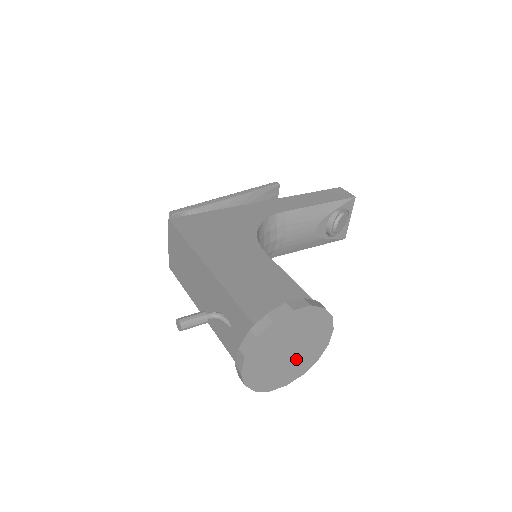
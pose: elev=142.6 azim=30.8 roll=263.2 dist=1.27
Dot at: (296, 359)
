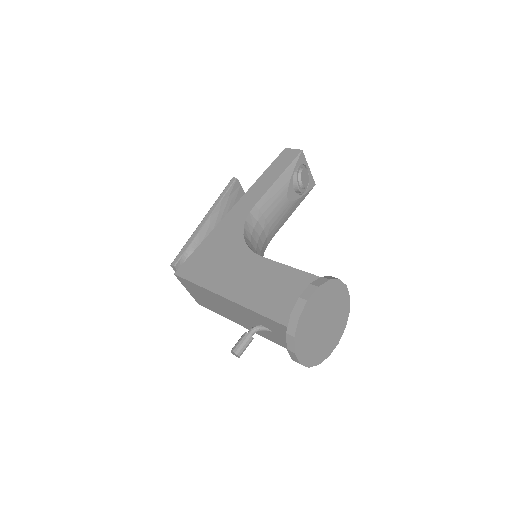
Dot at: (333, 324)
